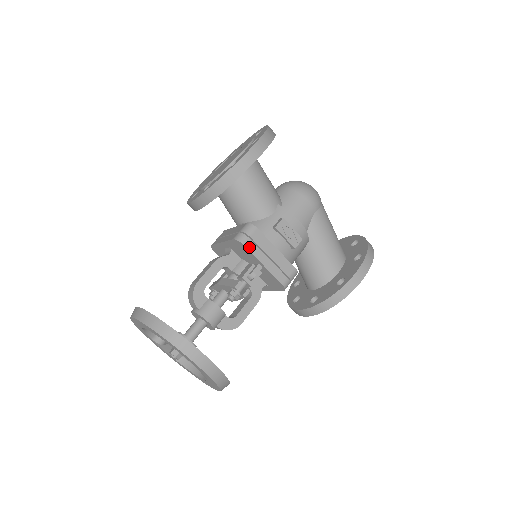
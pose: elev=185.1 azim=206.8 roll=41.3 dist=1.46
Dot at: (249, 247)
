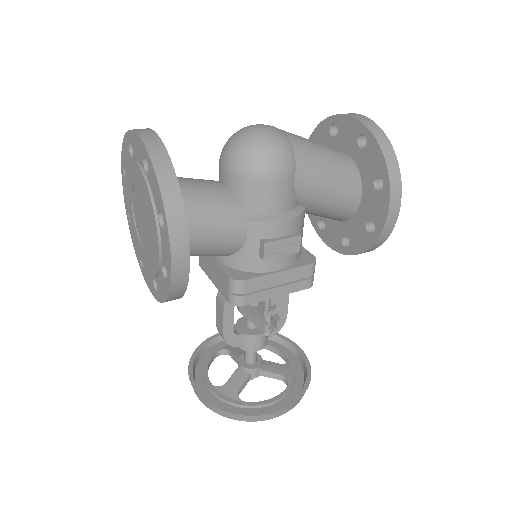
Dot at: (251, 301)
